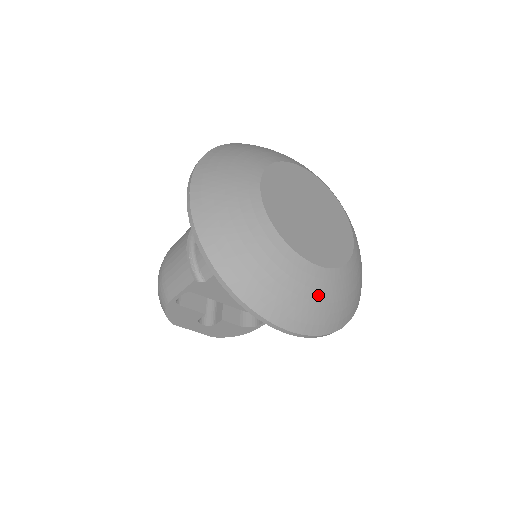
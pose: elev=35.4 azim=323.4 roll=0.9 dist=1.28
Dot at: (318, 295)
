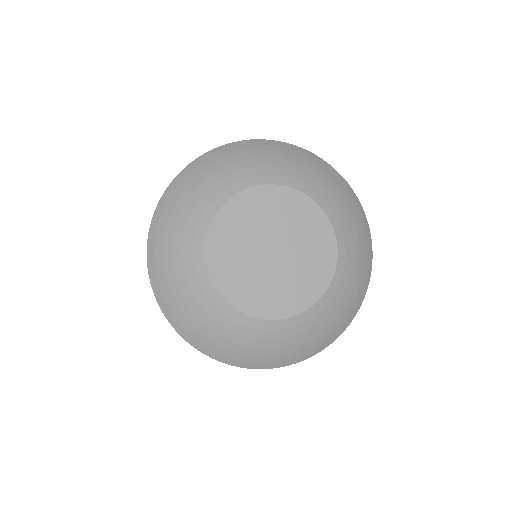
Dot at: (207, 319)
